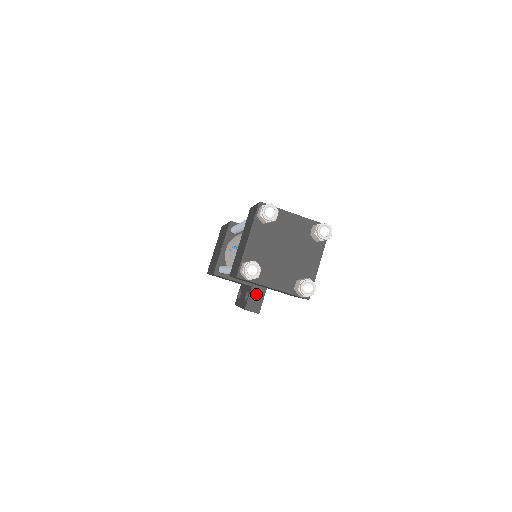
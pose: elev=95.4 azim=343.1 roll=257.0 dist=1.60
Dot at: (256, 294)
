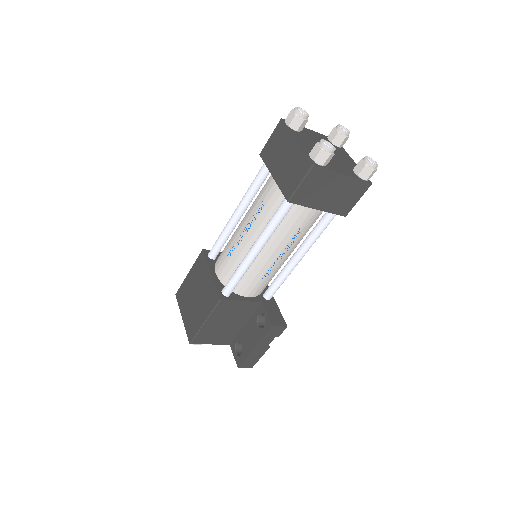
Dot at: (271, 309)
